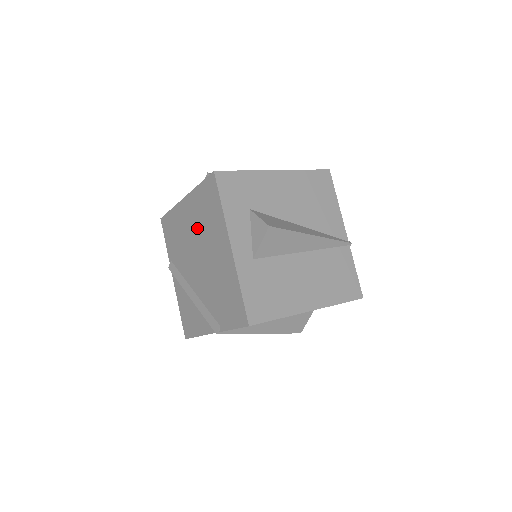
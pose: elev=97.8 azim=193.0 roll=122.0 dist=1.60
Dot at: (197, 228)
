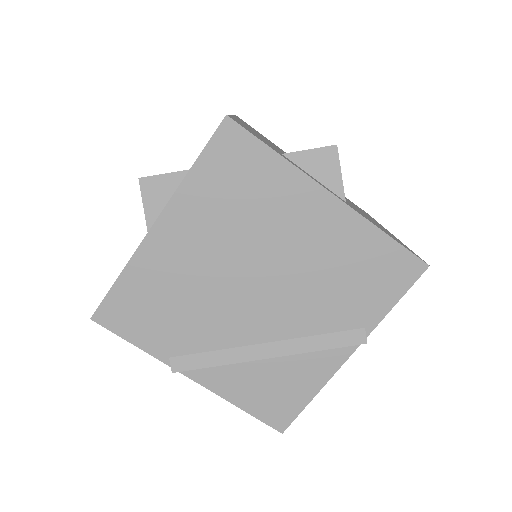
Dot at: (225, 240)
